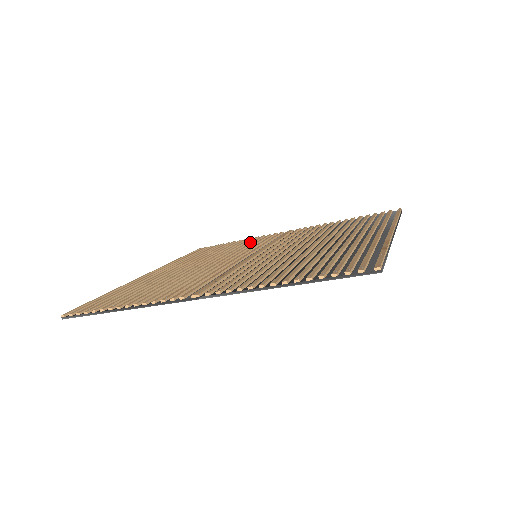
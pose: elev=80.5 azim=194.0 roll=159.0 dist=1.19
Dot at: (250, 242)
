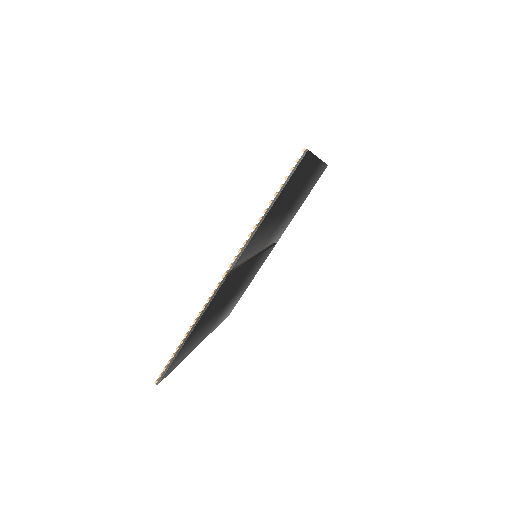
Dot at: occluded
